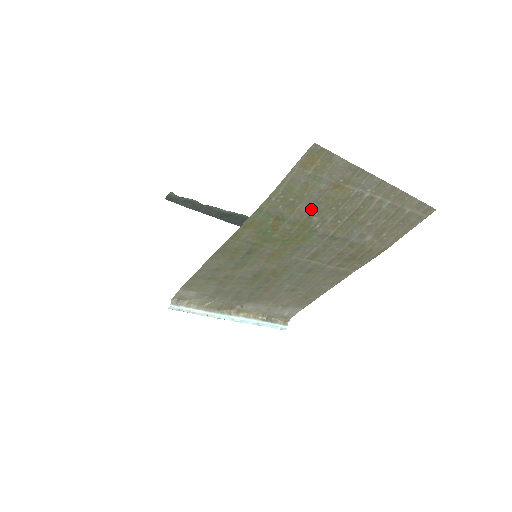
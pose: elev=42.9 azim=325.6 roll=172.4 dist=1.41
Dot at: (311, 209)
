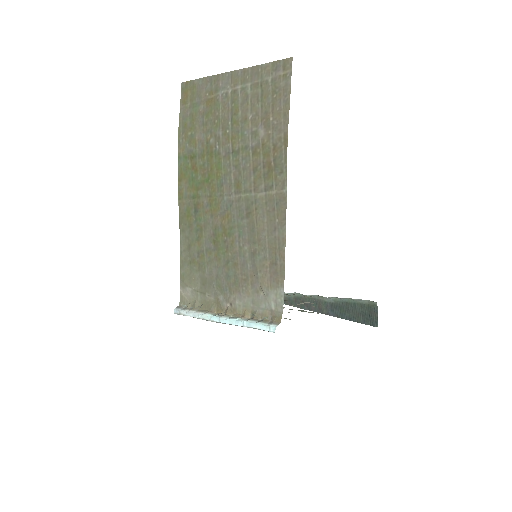
Dot at: (205, 134)
